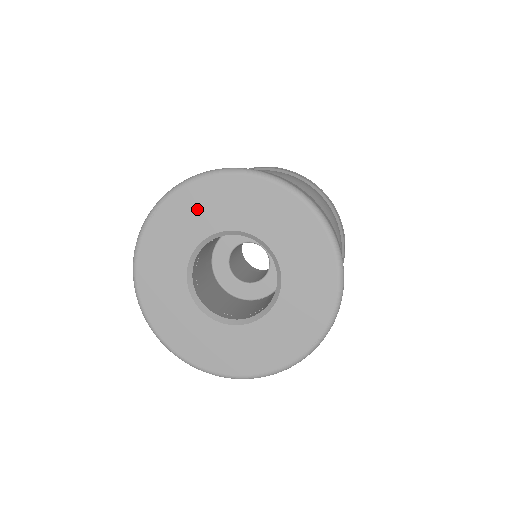
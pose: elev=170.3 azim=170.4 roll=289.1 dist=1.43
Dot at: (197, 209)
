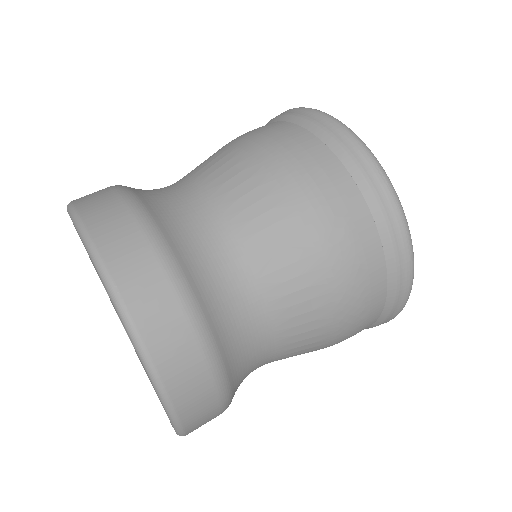
Dot at: occluded
